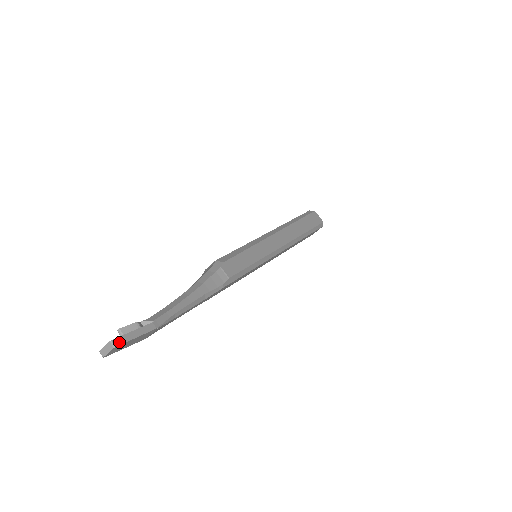
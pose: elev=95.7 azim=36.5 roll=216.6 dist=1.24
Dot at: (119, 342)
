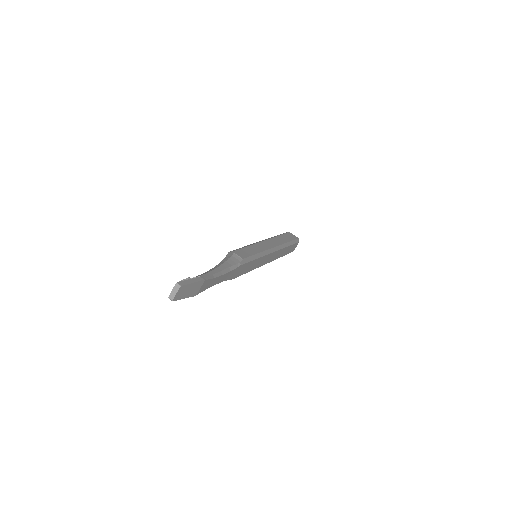
Dot at: (182, 284)
